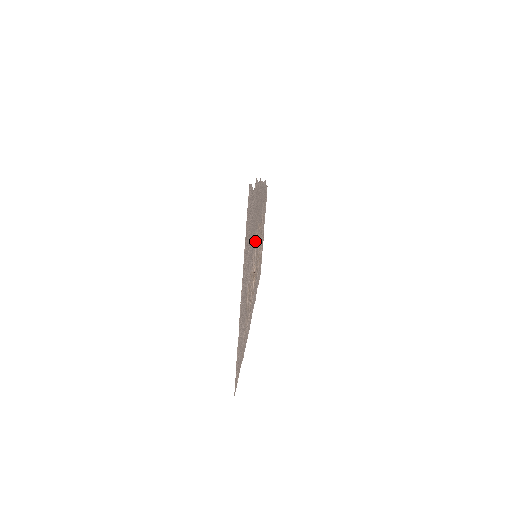
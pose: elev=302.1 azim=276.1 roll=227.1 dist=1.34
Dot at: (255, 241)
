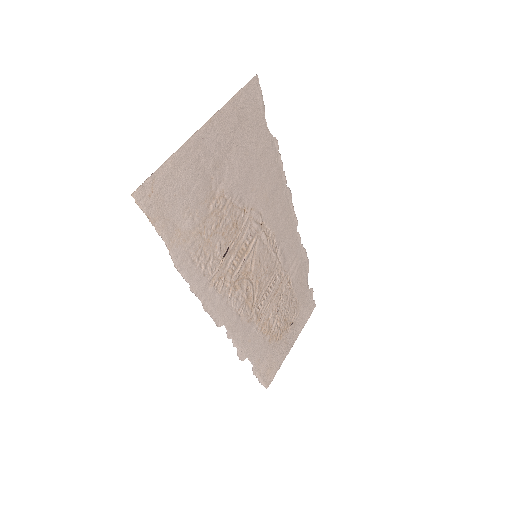
Dot at: (259, 223)
